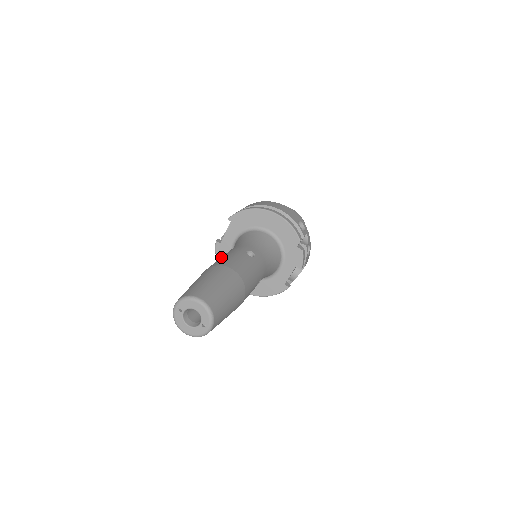
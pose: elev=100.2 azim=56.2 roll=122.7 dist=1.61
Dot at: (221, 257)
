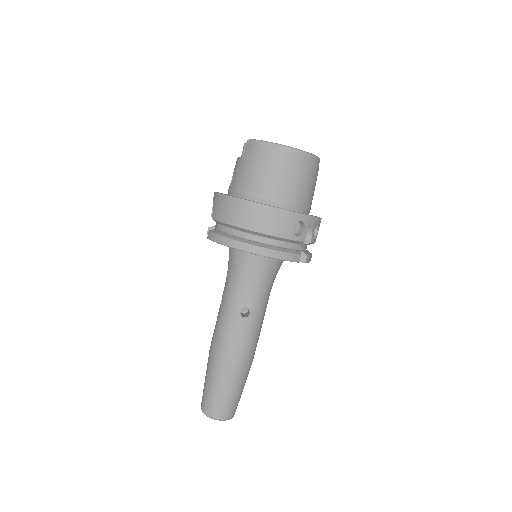
Dot at: (219, 320)
